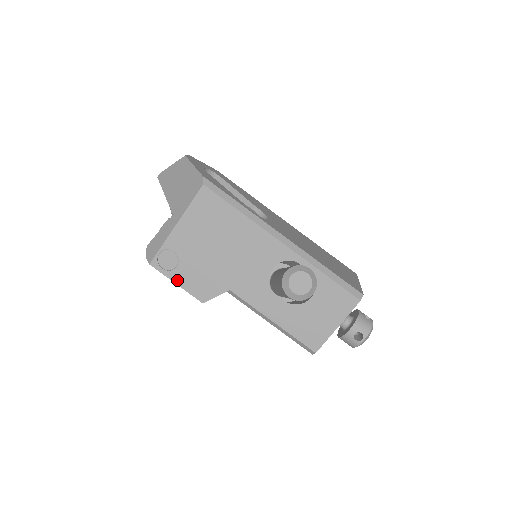
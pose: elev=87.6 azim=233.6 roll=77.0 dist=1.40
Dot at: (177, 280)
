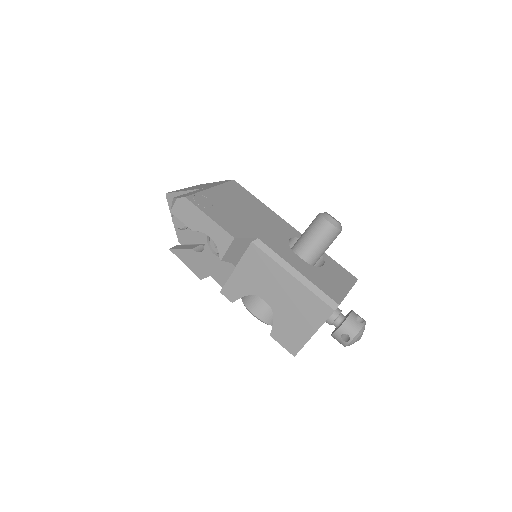
Dot at: (210, 215)
